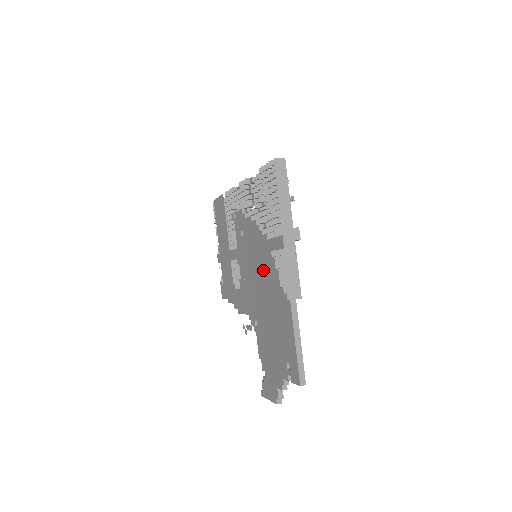
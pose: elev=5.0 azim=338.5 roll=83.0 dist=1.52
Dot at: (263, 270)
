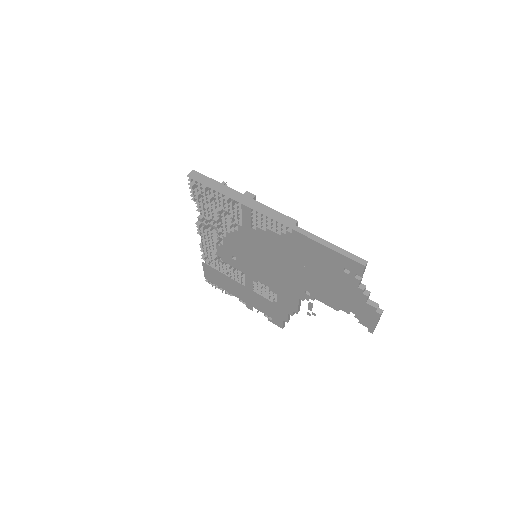
Dot at: (265, 250)
